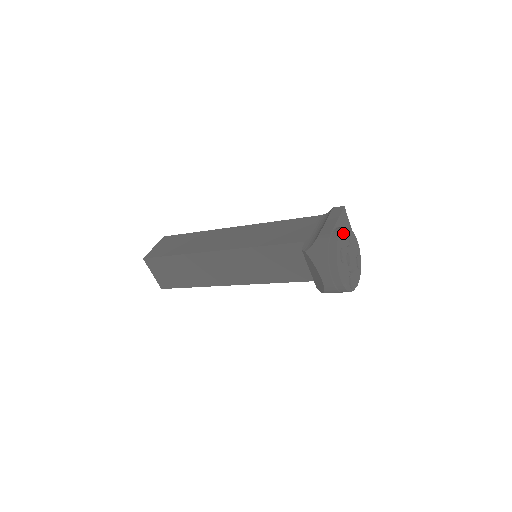
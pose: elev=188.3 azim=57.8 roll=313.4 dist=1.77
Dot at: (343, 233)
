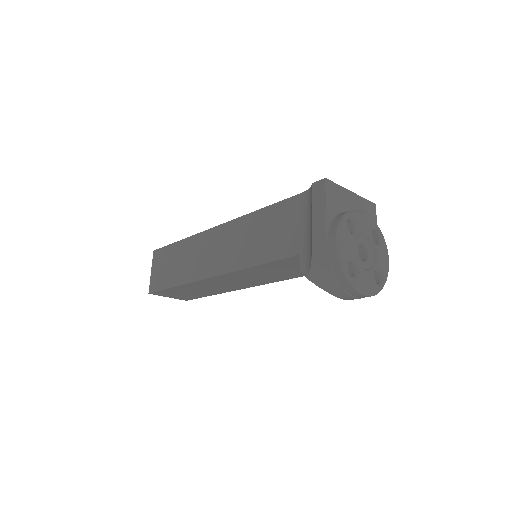
Dot at: (341, 239)
